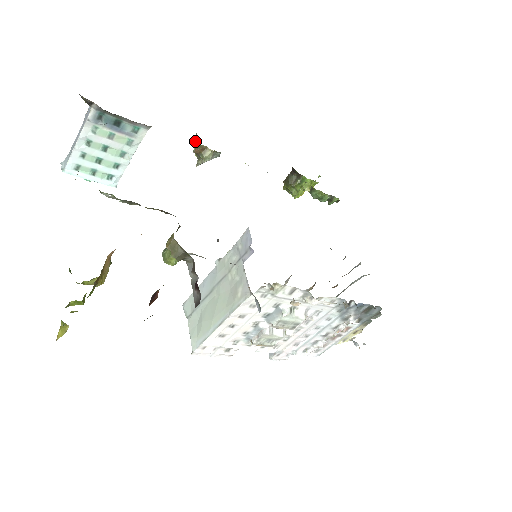
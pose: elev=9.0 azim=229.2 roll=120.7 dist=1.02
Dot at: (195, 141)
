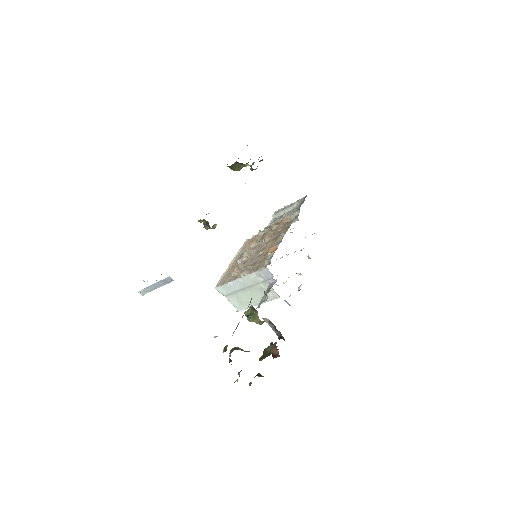
Dot at: (202, 220)
